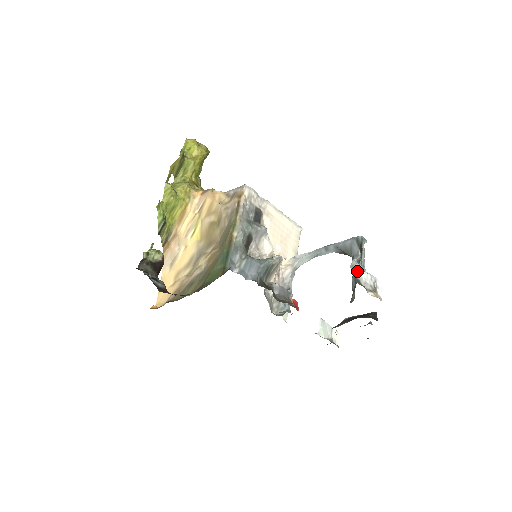
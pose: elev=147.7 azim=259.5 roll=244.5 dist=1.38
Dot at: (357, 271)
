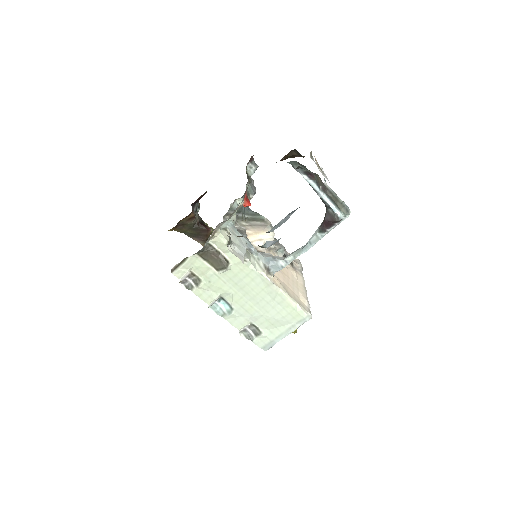
Dot at: occluded
